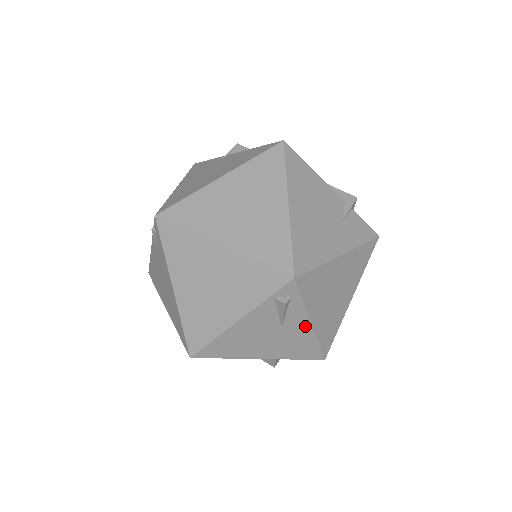
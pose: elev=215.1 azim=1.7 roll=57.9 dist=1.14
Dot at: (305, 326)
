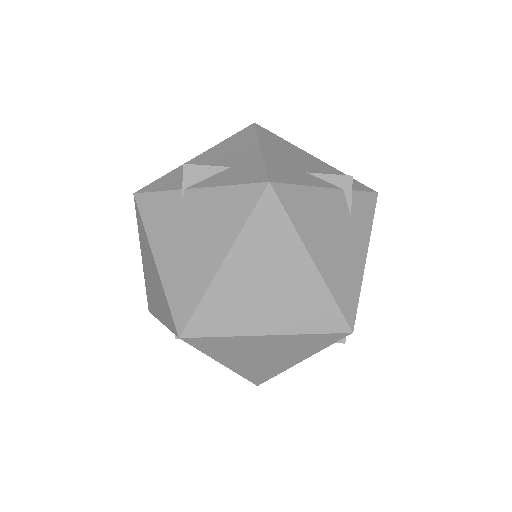
Dot at: occluded
